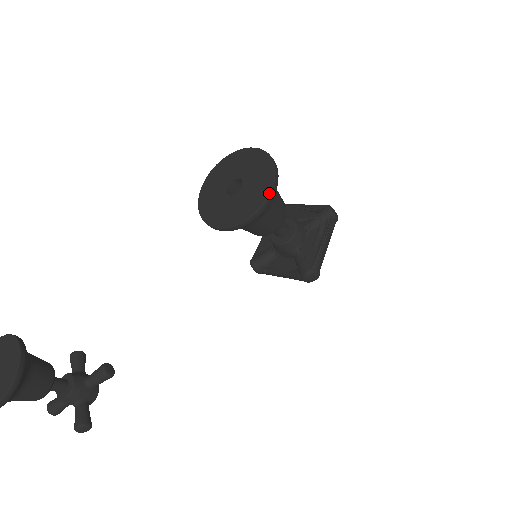
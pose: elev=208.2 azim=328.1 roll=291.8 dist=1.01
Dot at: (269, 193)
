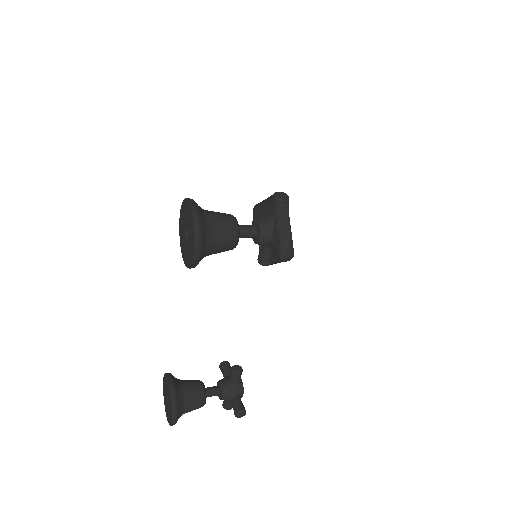
Dot at: (194, 232)
